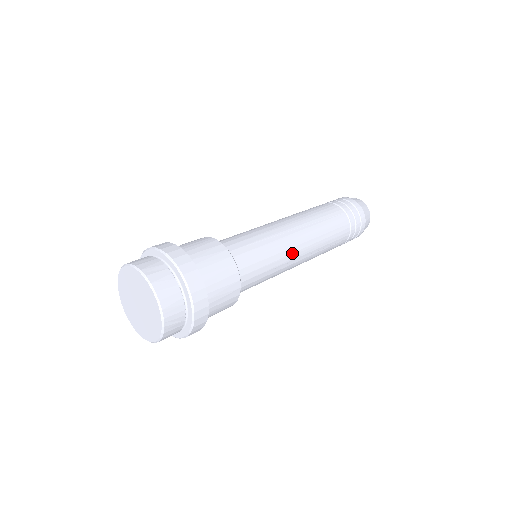
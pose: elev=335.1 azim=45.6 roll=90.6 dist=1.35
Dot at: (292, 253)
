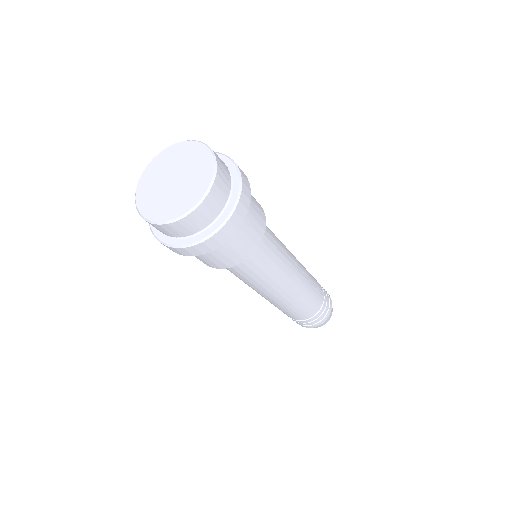
Dot at: (289, 252)
